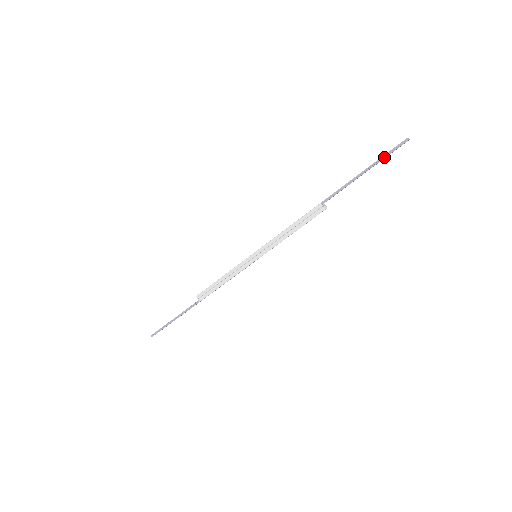
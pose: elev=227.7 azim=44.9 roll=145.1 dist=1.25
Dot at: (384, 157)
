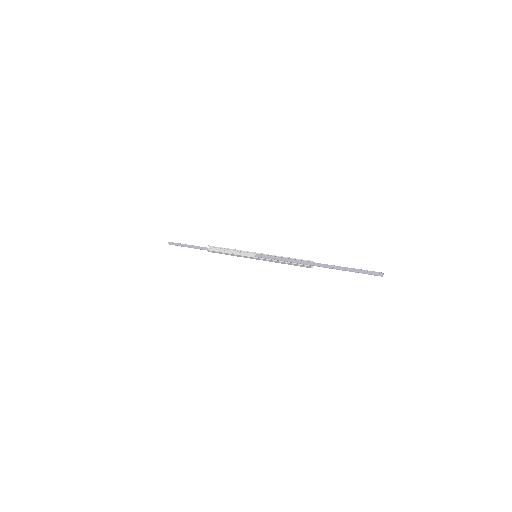
Dot at: (363, 273)
